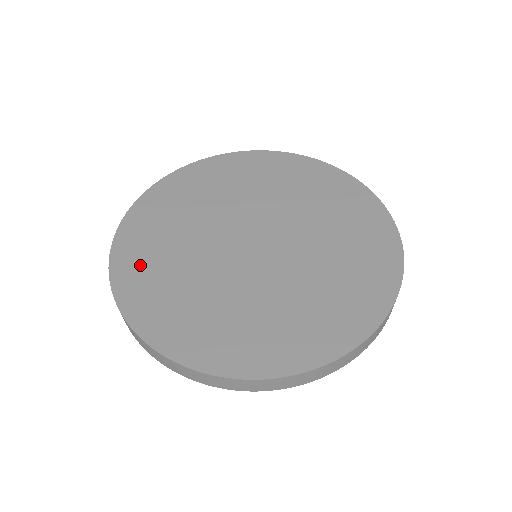
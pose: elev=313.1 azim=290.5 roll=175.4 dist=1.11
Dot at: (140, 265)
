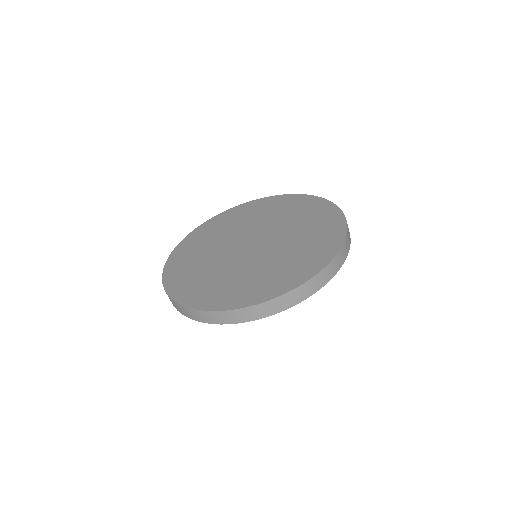
Dot at: (180, 271)
